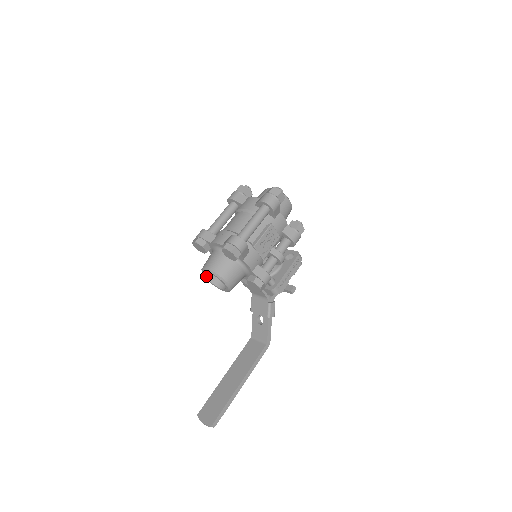
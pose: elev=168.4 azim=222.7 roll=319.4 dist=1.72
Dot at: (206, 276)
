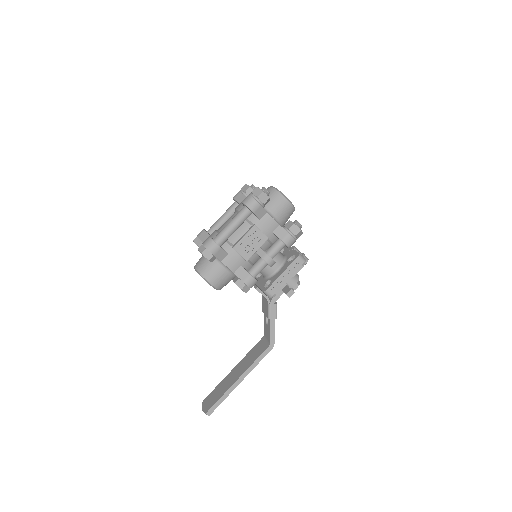
Dot at: occluded
